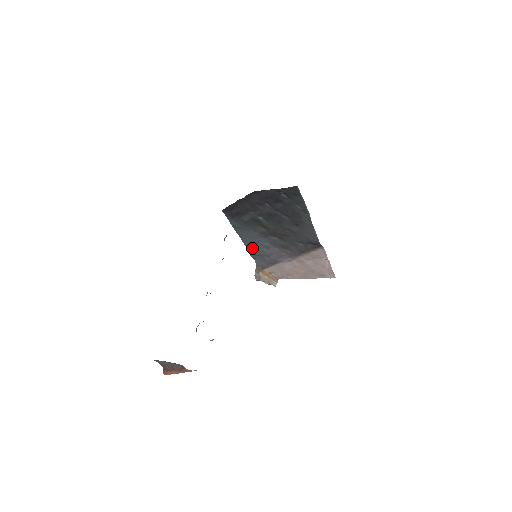
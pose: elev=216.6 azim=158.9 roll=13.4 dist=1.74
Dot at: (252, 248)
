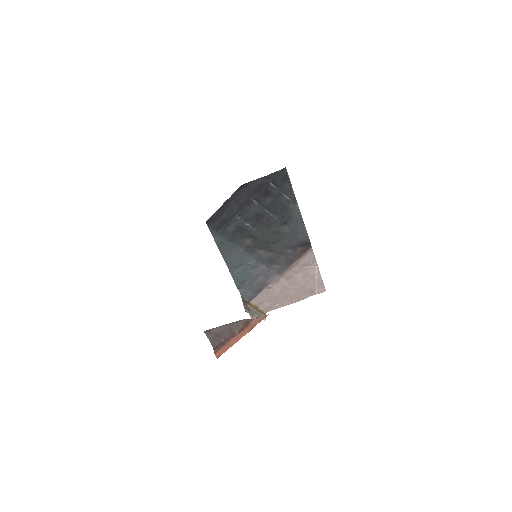
Dot at: (237, 273)
